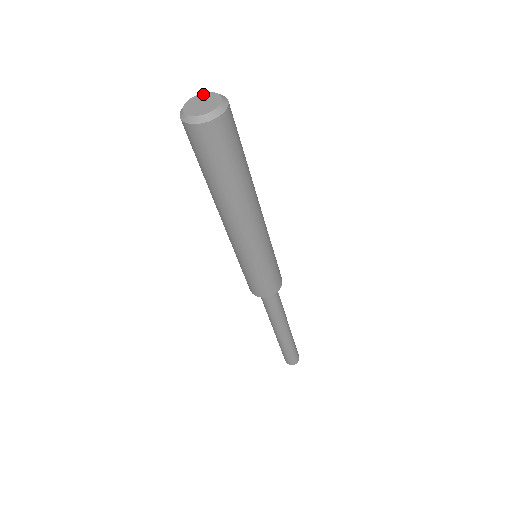
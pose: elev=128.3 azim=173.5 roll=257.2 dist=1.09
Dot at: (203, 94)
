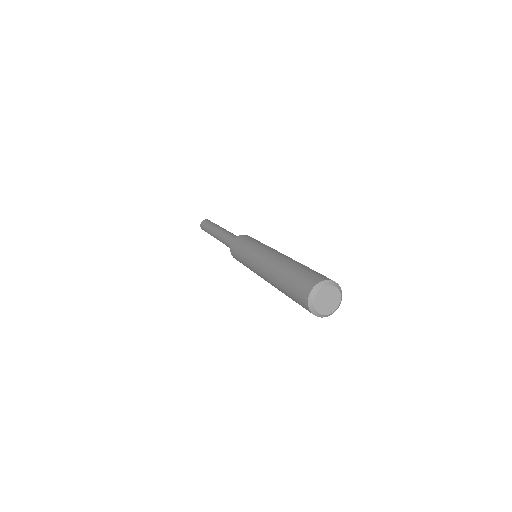
Dot at: (335, 289)
